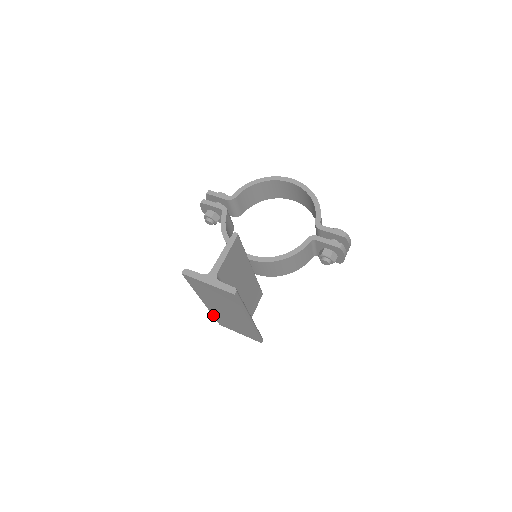
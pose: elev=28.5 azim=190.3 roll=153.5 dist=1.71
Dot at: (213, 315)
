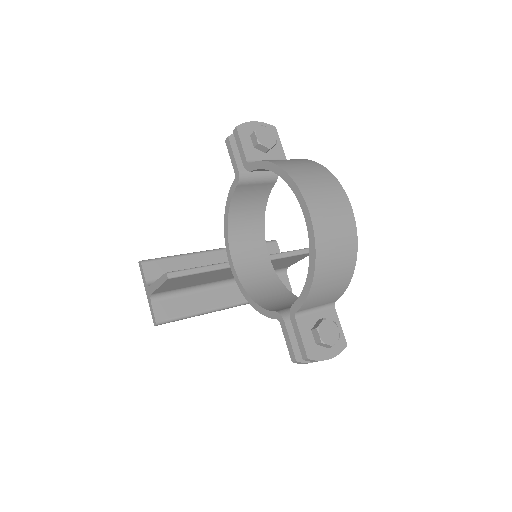
Dot at: occluded
